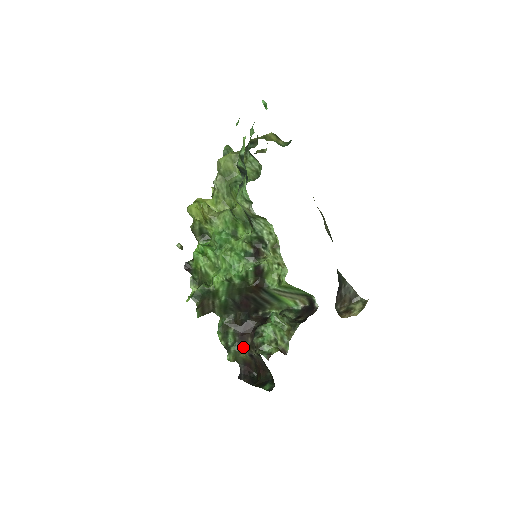
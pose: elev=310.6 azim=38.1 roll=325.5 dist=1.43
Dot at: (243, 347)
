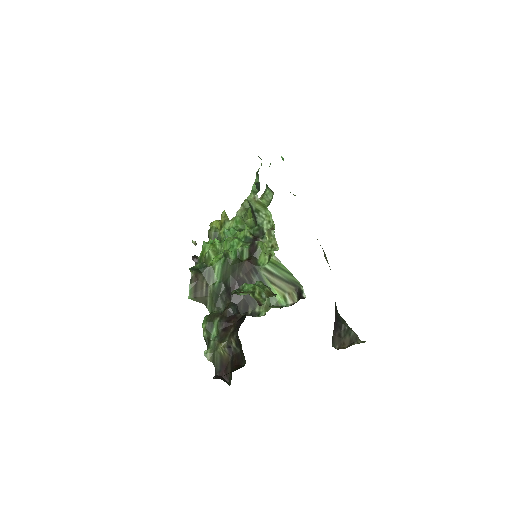
Dot at: (224, 338)
